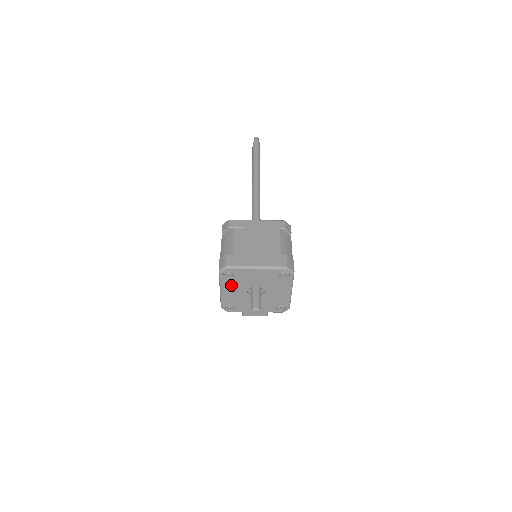
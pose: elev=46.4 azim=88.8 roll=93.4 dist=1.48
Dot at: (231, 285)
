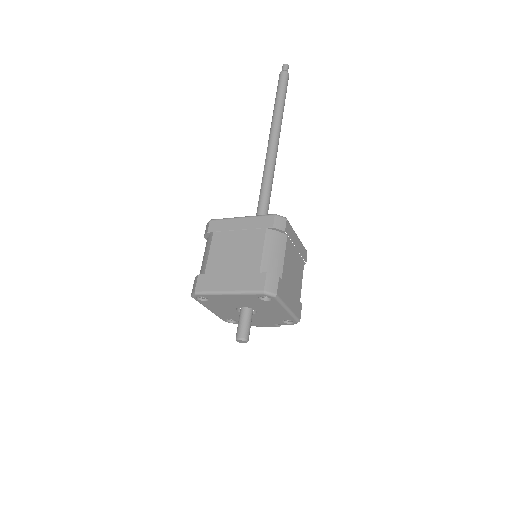
Dot at: (214, 306)
